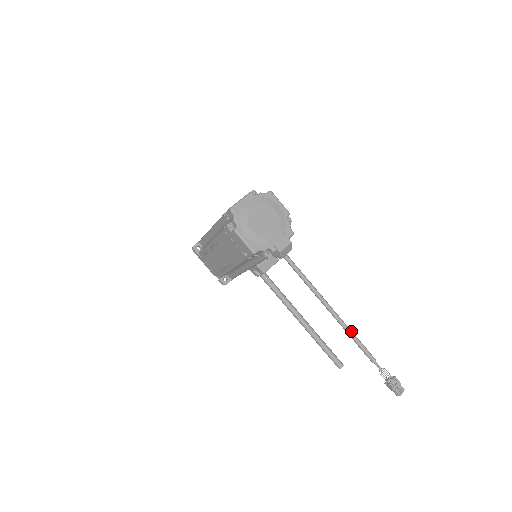
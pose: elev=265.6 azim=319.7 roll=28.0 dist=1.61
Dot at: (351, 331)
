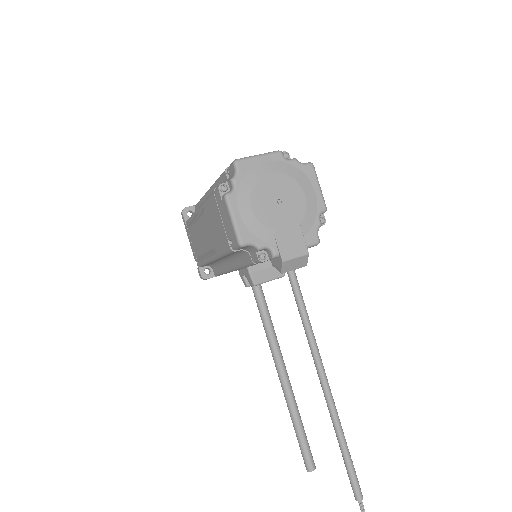
Dot at: (343, 434)
